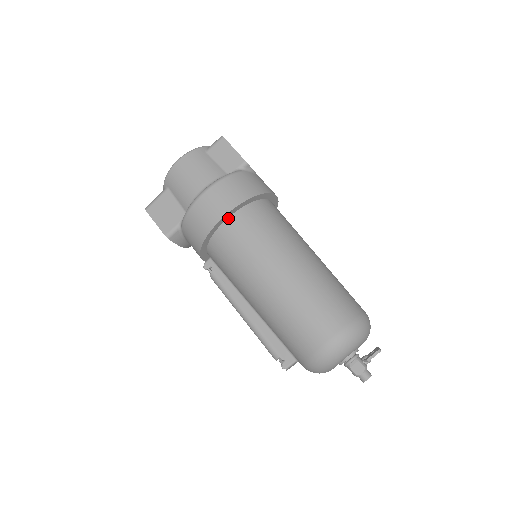
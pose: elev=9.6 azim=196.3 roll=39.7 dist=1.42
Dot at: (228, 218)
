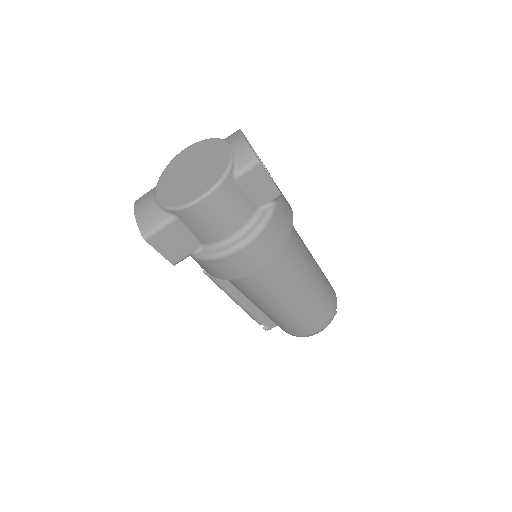
Dot at: occluded
